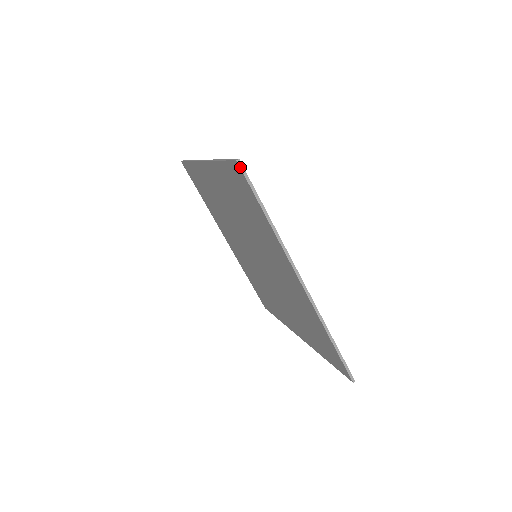
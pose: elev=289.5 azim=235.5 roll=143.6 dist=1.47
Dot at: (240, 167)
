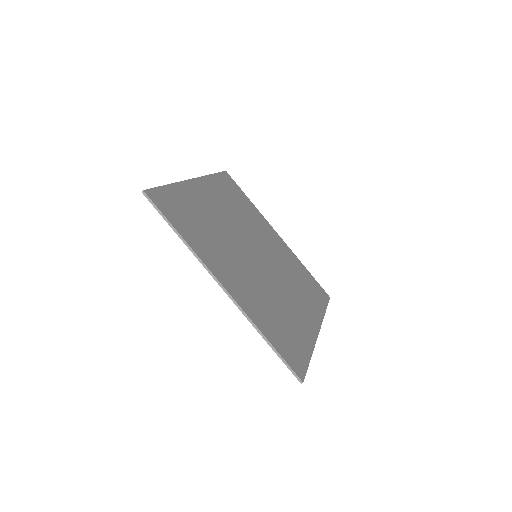
Dot at: (146, 197)
